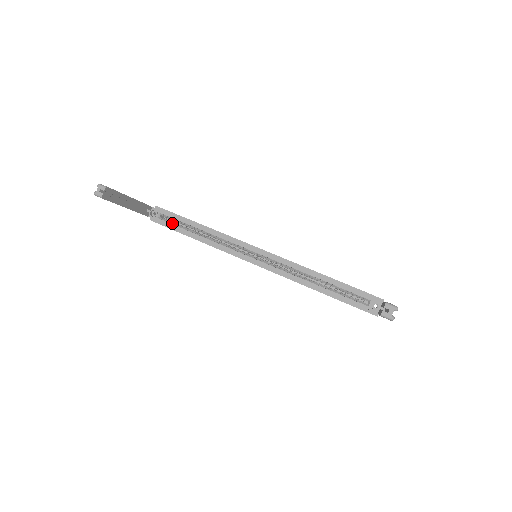
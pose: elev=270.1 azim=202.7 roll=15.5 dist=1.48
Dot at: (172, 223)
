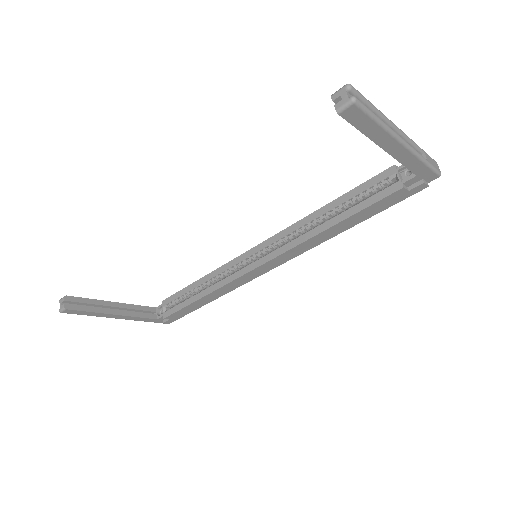
Dot at: (176, 305)
